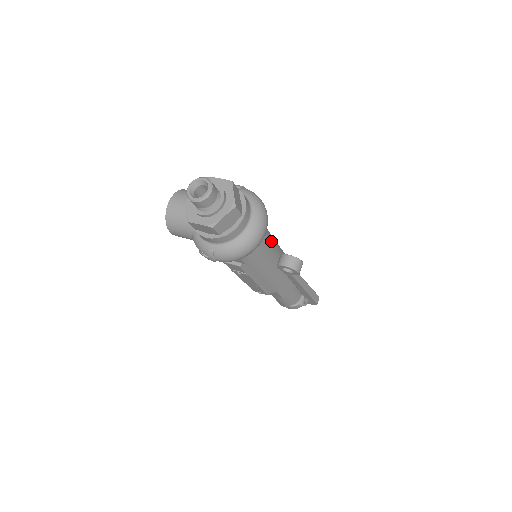
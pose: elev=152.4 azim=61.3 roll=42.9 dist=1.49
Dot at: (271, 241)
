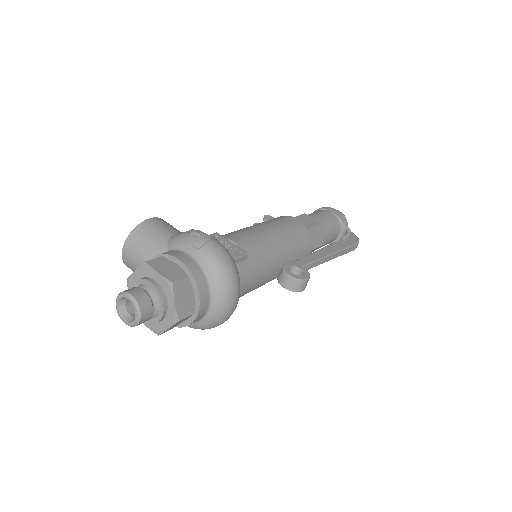
Dot at: (262, 269)
